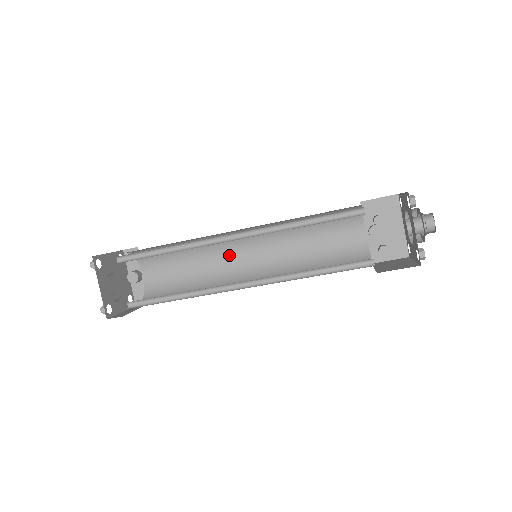
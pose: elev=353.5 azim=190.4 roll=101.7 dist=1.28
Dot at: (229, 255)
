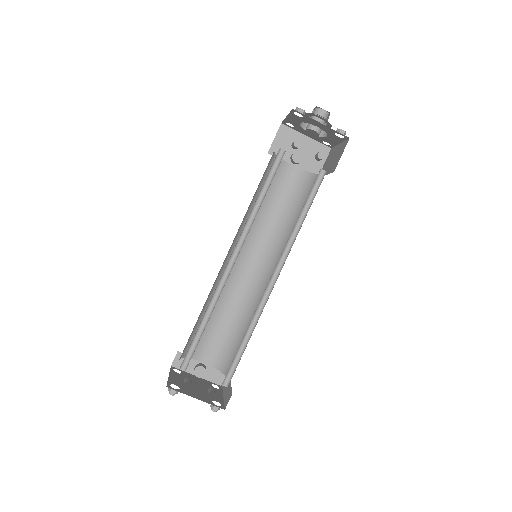
Dot at: (237, 280)
